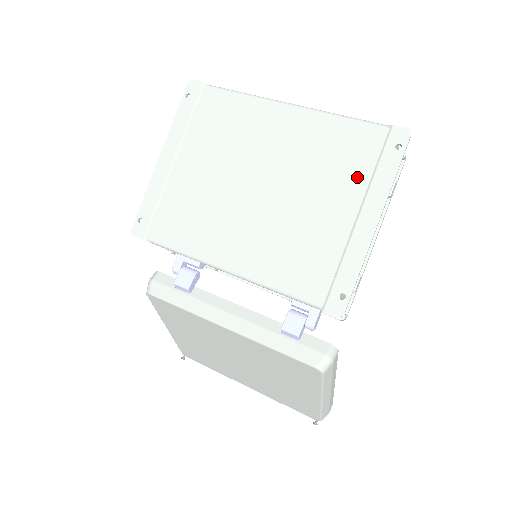
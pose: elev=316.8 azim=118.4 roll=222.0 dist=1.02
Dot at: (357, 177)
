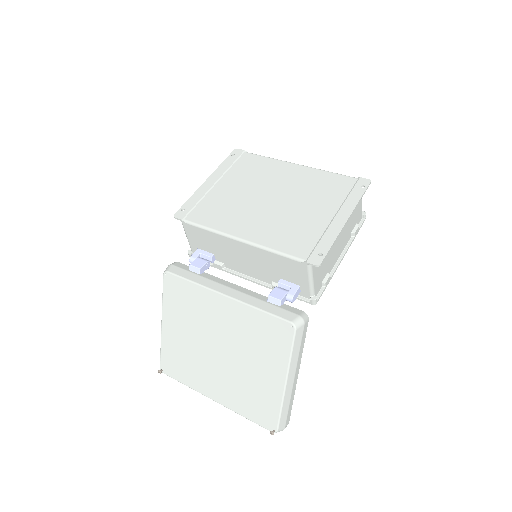
Dot at: (336, 198)
